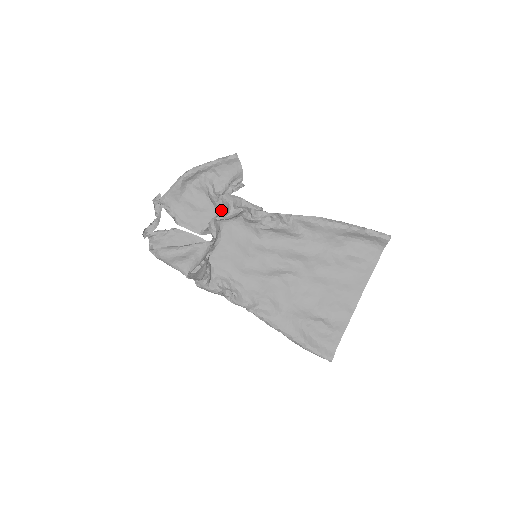
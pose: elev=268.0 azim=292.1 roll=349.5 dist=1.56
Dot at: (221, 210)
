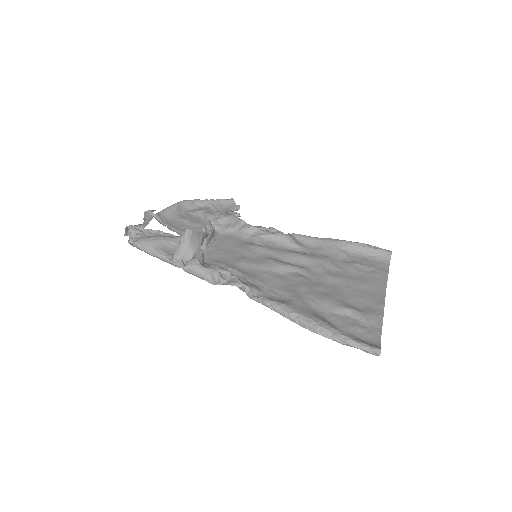
Dot at: occluded
